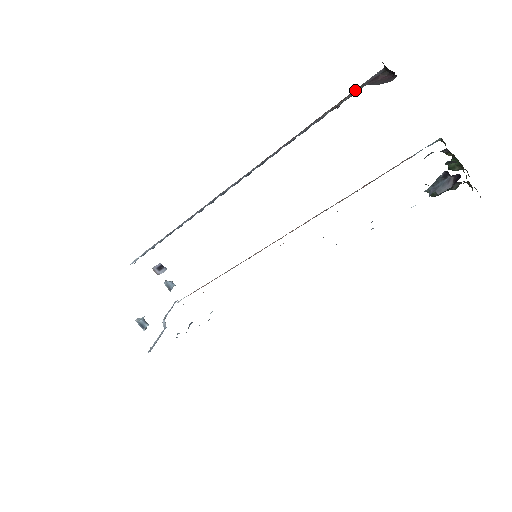
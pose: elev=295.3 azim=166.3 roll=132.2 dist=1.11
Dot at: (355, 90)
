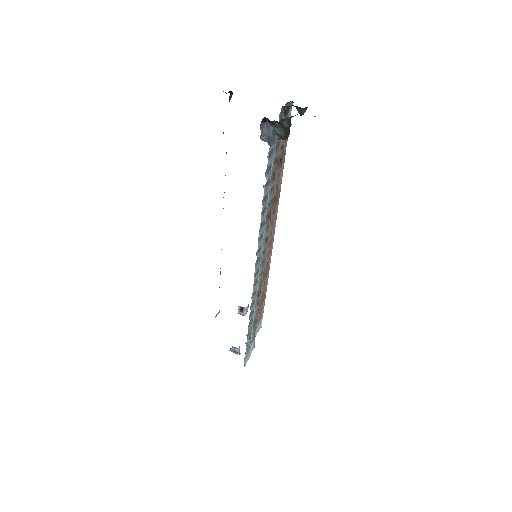
Dot at: occluded
